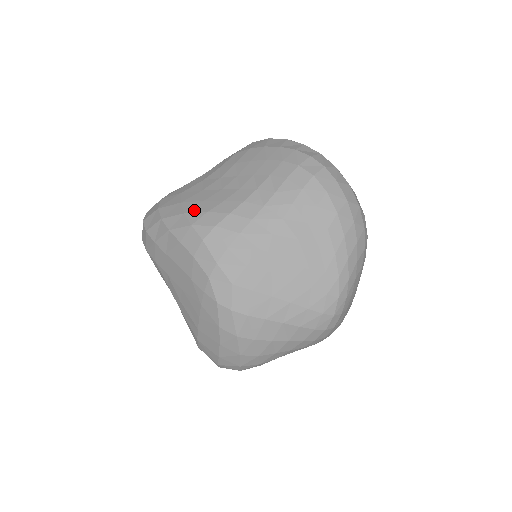
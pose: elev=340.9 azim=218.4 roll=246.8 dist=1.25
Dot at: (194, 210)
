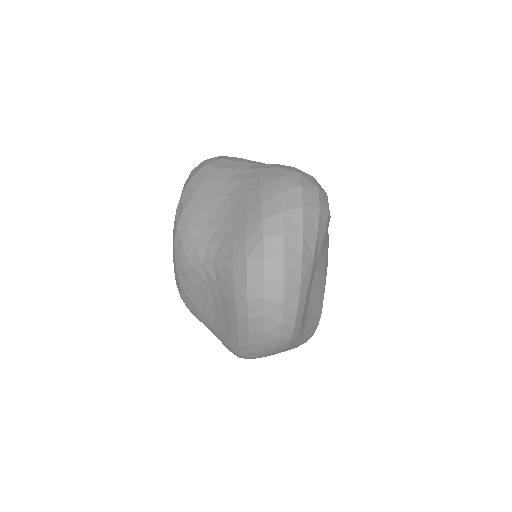
Dot at: (187, 215)
